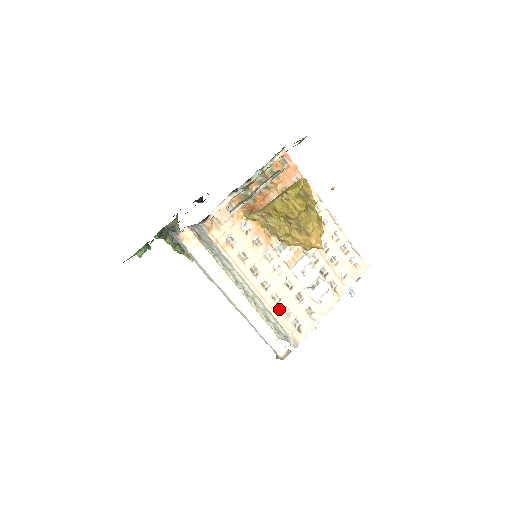
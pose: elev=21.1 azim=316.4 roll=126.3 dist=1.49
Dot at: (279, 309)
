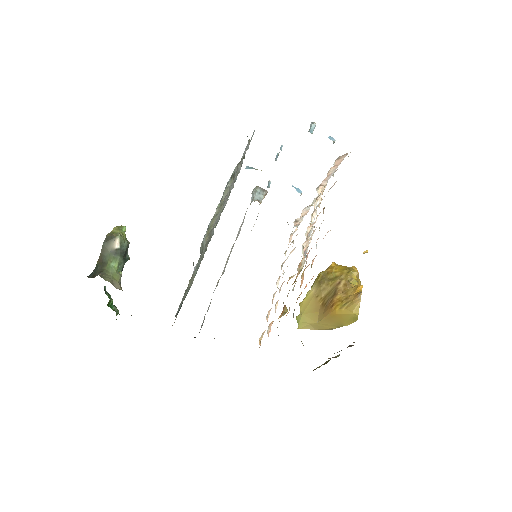
Dot at: occluded
